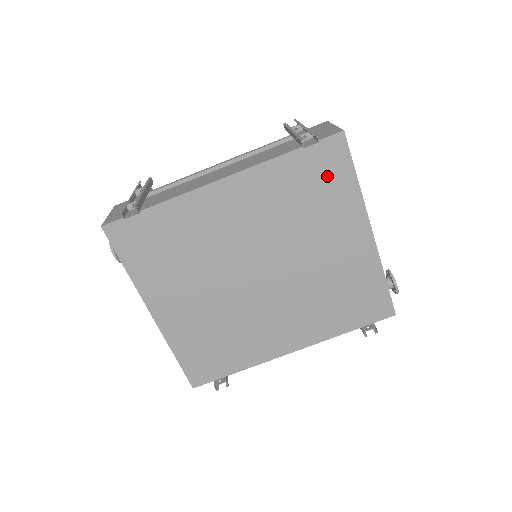
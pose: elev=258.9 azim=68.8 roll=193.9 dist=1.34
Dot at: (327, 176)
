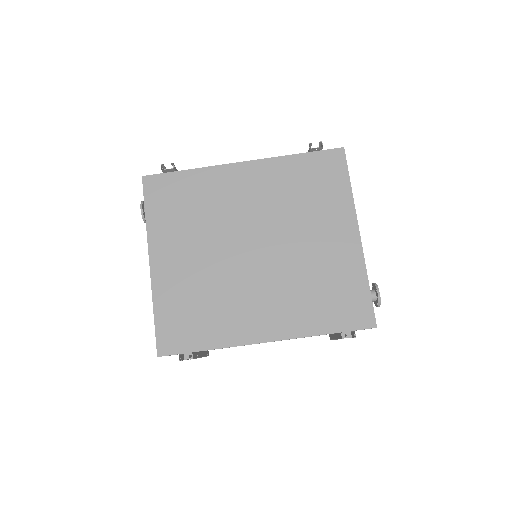
Dot at: (326, 178)
